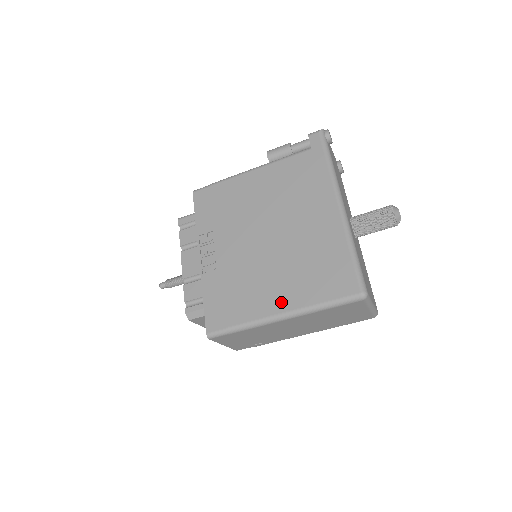
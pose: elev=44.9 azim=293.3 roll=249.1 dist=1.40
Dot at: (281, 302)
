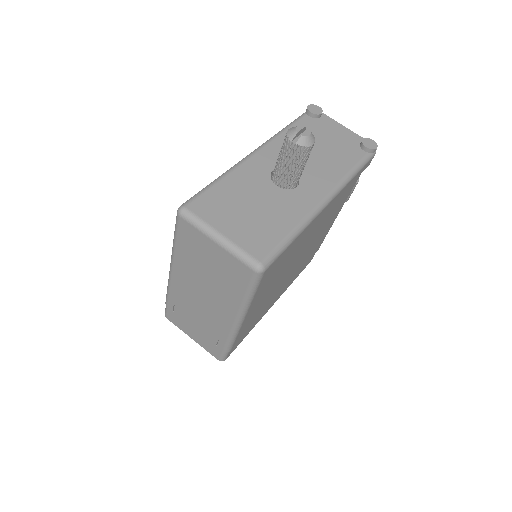
Dot at: occluded
